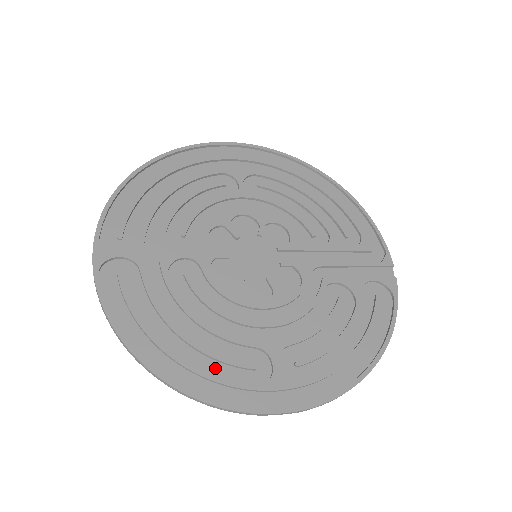
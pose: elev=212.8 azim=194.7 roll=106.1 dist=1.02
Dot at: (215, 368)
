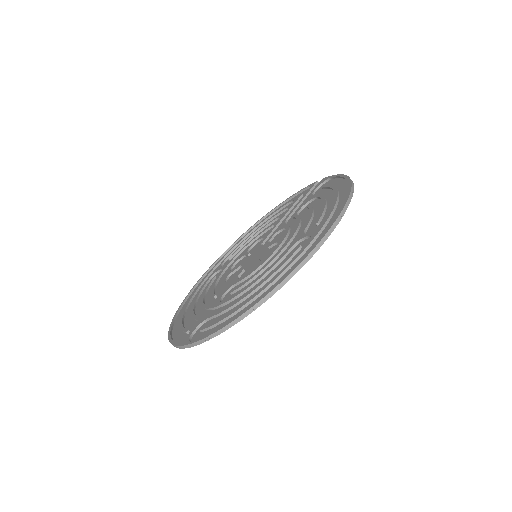
Dot at: occluded
